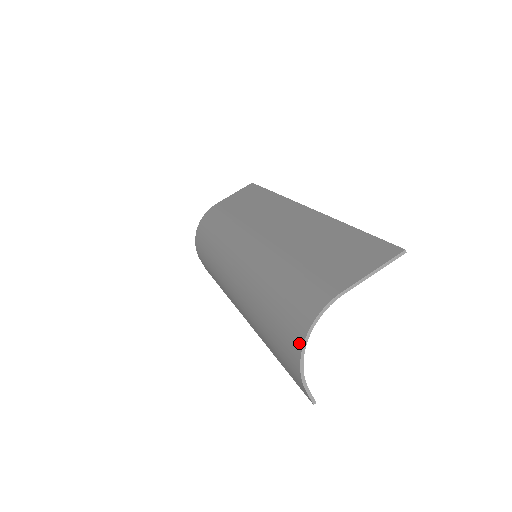
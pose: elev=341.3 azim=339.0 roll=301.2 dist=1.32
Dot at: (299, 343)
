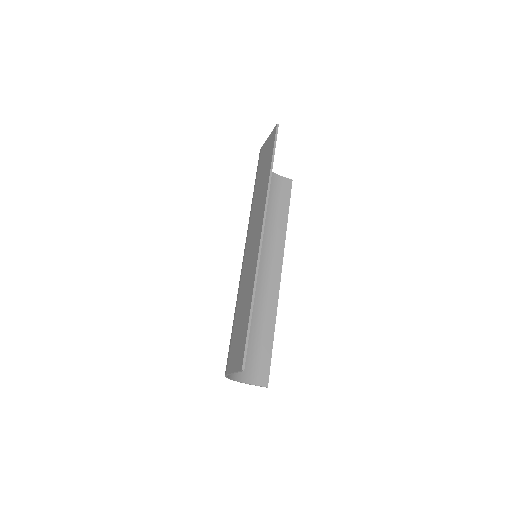
Dot at: (233, 376)
